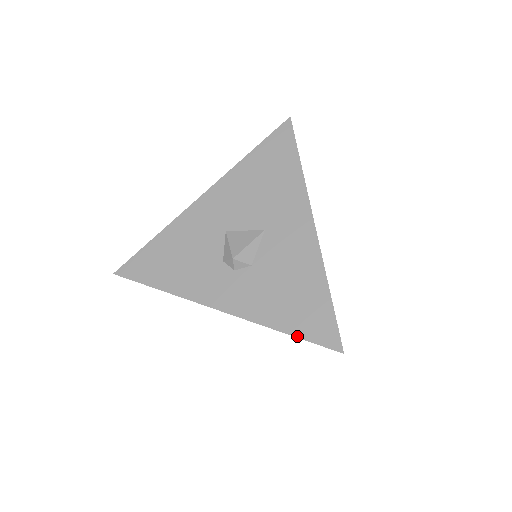
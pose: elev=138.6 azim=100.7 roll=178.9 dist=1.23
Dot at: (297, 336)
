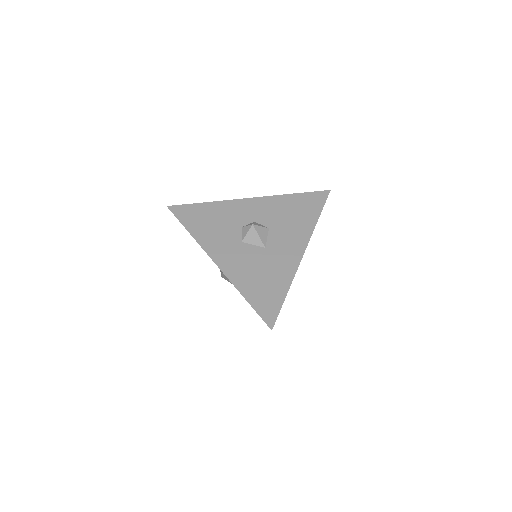
Dot at: occluded
